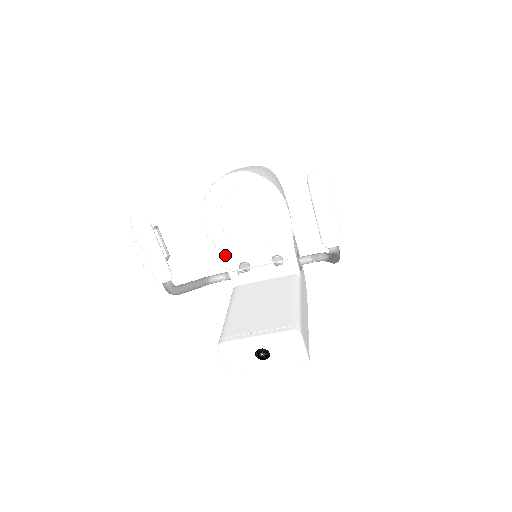
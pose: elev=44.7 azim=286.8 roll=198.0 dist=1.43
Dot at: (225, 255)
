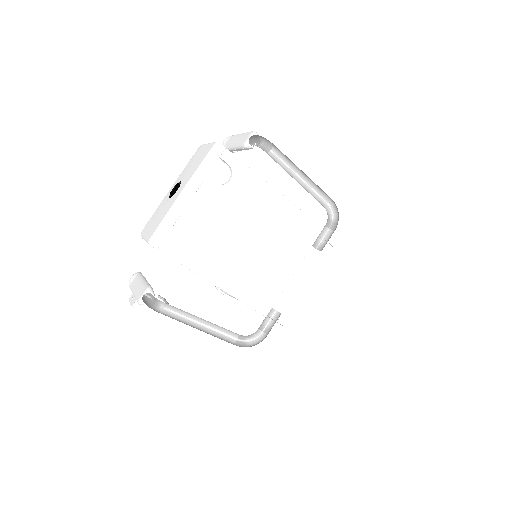
Dot at: occluded
